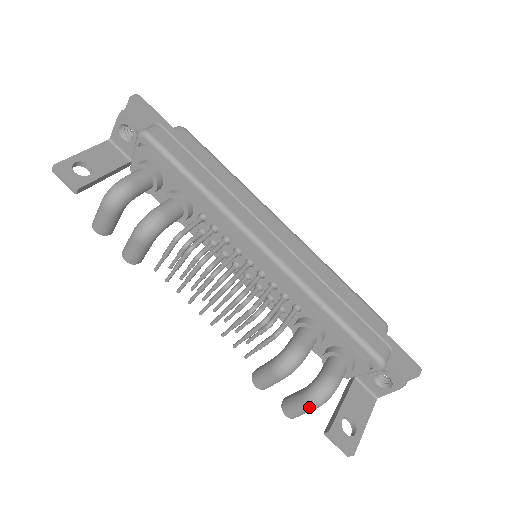
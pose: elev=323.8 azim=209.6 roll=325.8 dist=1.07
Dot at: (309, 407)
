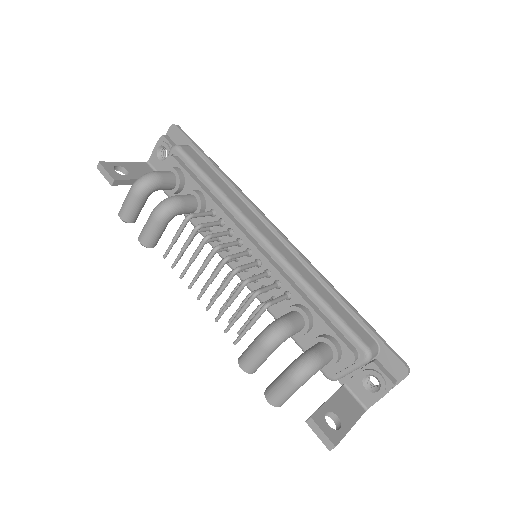
Dot at: (291, 382)
